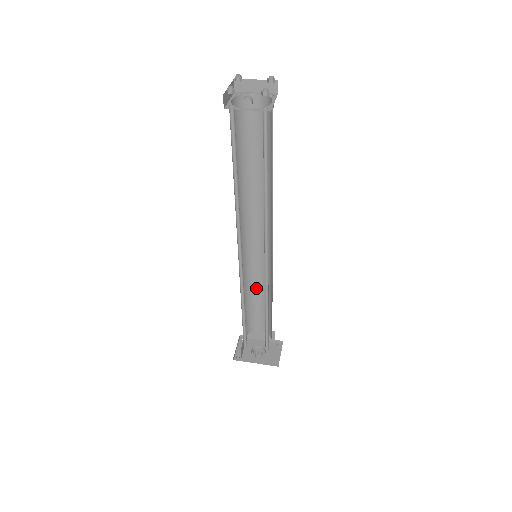
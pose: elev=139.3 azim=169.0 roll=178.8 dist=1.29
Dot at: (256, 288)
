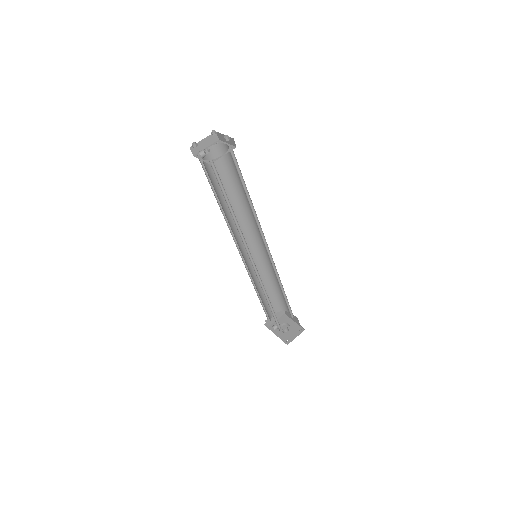
Dot at: (275, 279)
